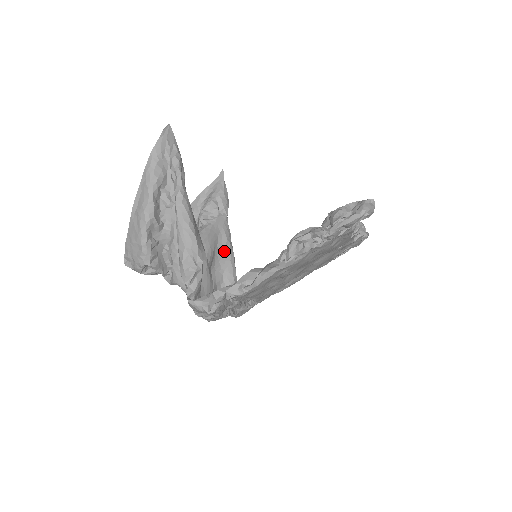
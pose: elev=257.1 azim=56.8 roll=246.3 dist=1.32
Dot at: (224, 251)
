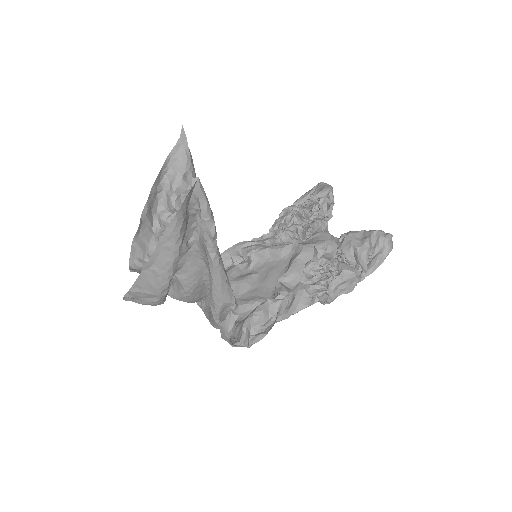
Dot at: occluded
